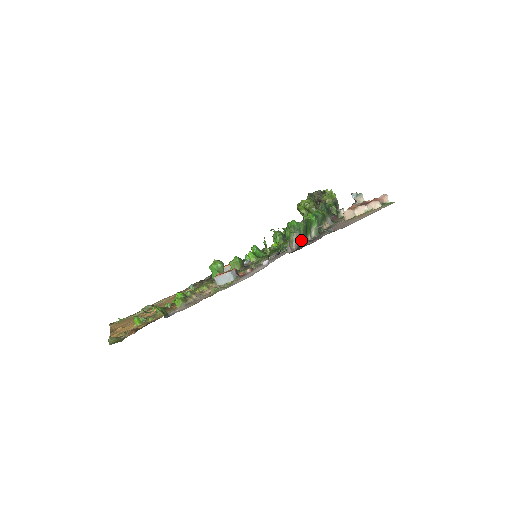
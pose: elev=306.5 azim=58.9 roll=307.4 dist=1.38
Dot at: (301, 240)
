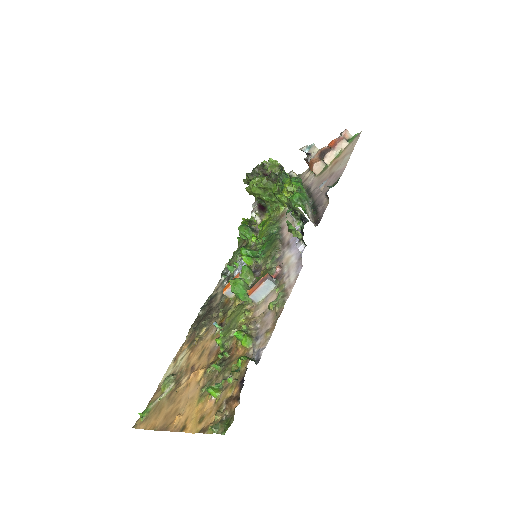
Dot at: (311, 209)
